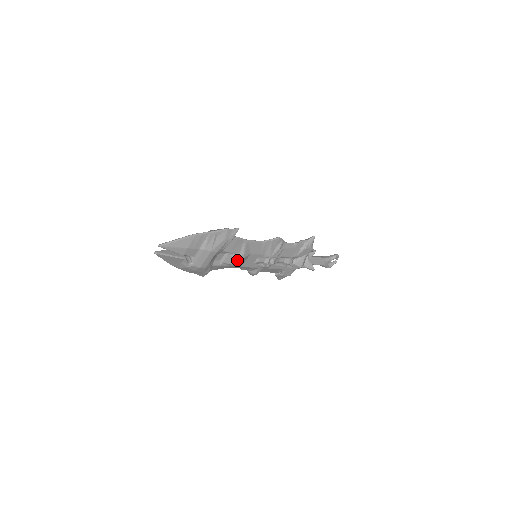
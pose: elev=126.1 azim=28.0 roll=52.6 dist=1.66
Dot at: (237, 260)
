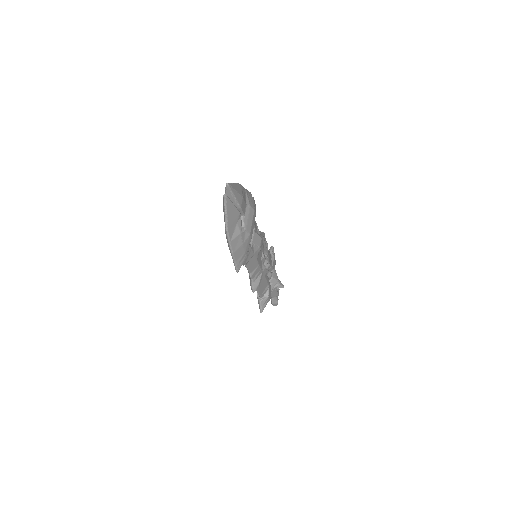
Dot at: (260, 240)
